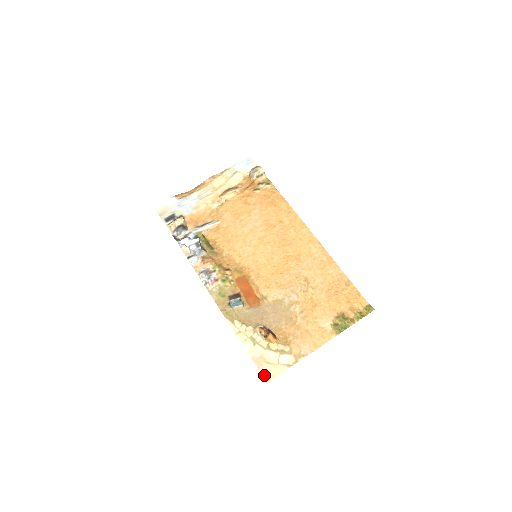
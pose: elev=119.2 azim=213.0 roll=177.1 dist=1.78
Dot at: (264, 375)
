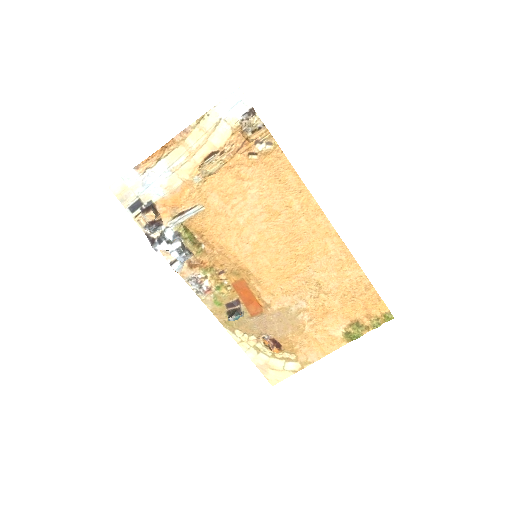
Dot at: (269, 380)
